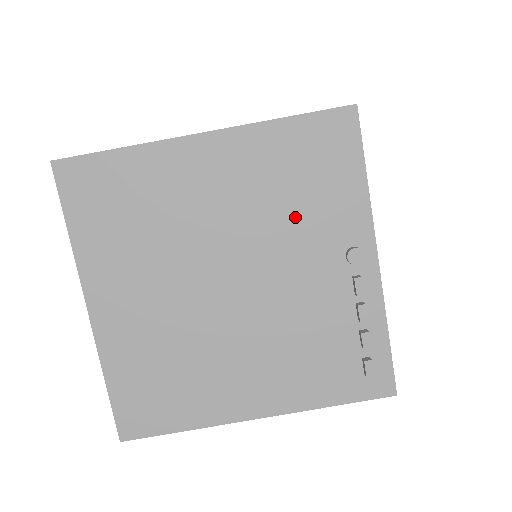
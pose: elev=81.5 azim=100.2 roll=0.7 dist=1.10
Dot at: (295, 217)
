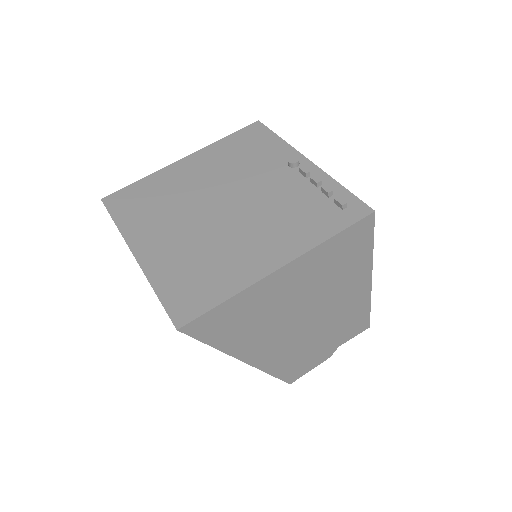
Dot at: (250, 165)
